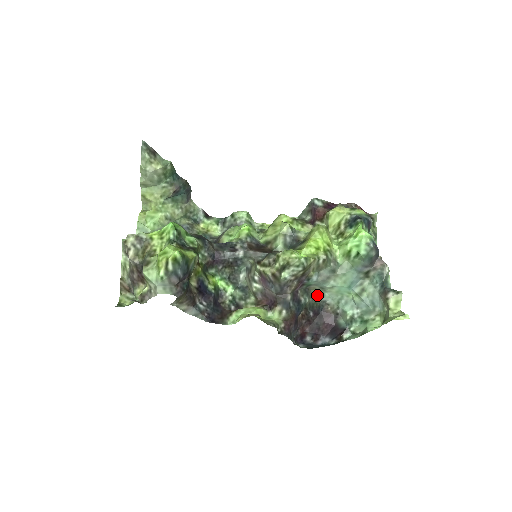
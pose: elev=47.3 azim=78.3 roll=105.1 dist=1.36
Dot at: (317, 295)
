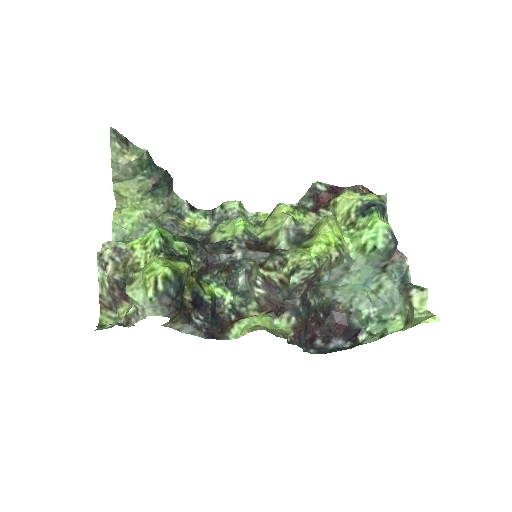
Dot at: (327, 294)
